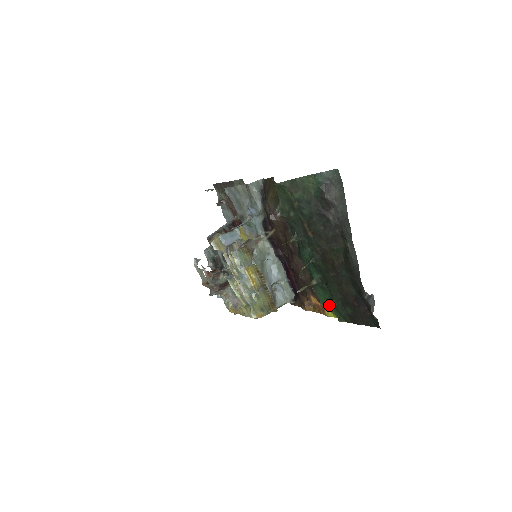
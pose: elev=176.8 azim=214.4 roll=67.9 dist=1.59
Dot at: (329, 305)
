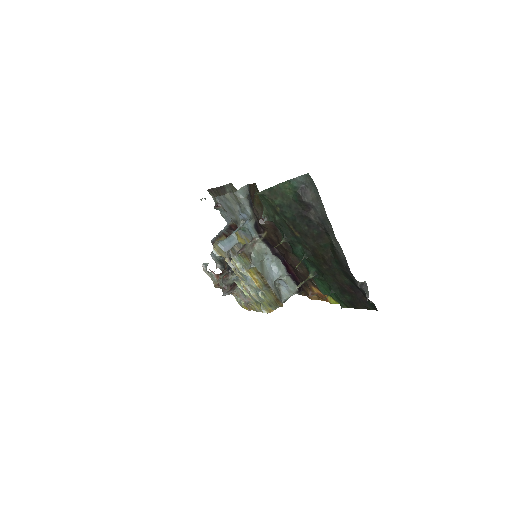
Dot at: (329, 294)
